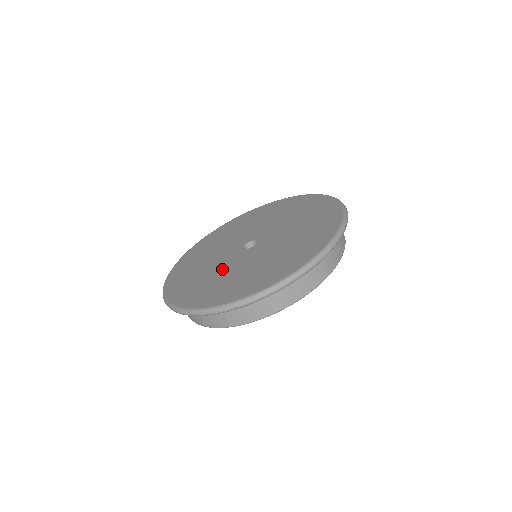
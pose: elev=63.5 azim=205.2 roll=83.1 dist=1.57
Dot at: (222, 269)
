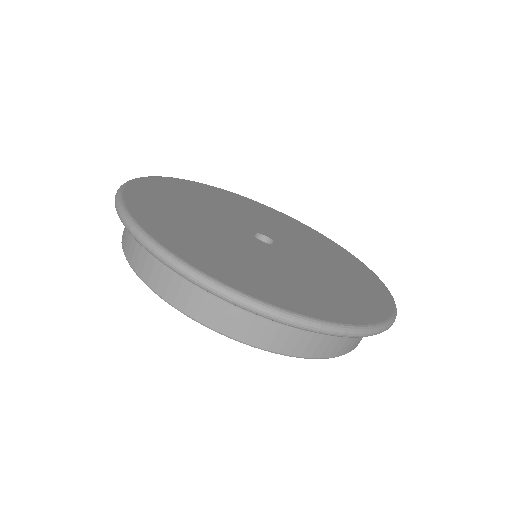
Dot at: (209, 214)
